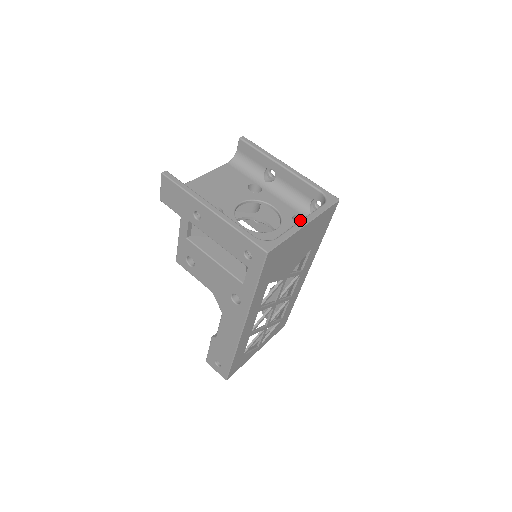
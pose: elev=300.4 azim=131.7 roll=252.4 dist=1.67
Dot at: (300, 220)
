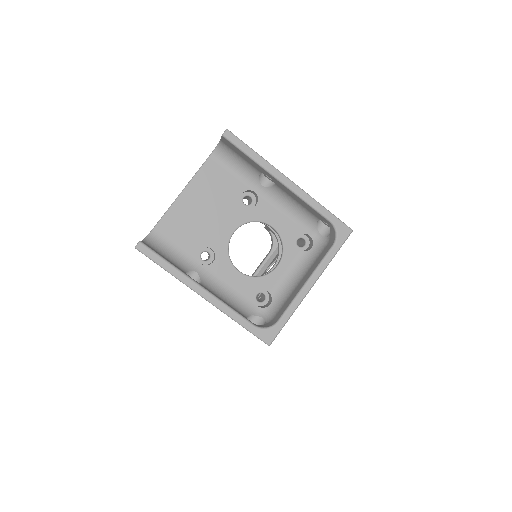
Dot at: (305, 234)
